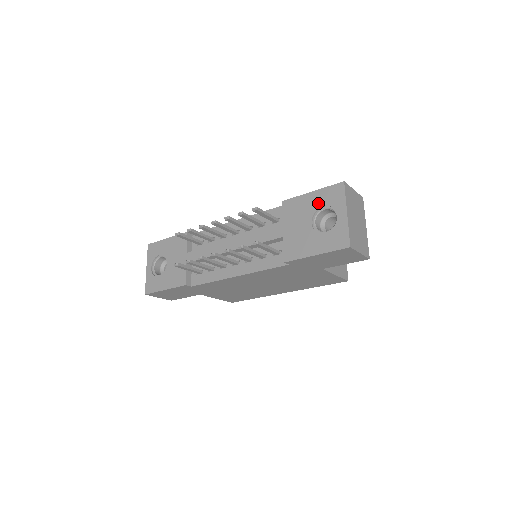
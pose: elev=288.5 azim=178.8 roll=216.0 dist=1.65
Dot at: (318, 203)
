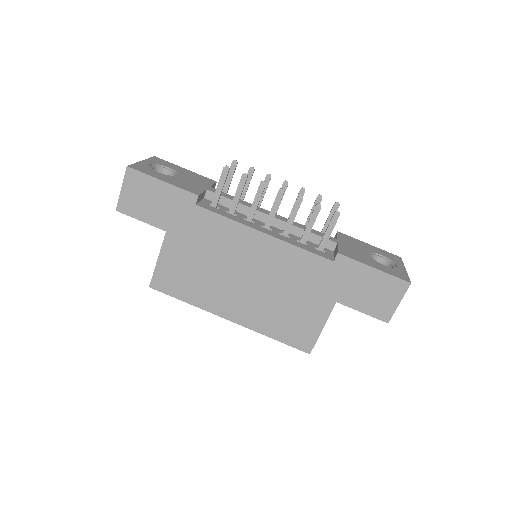
Dot at: (376, 251)
